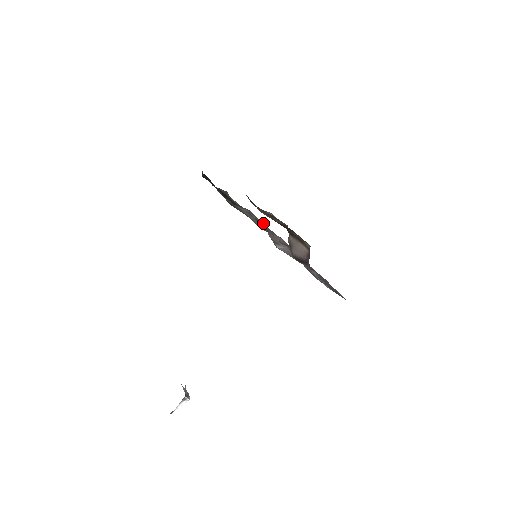
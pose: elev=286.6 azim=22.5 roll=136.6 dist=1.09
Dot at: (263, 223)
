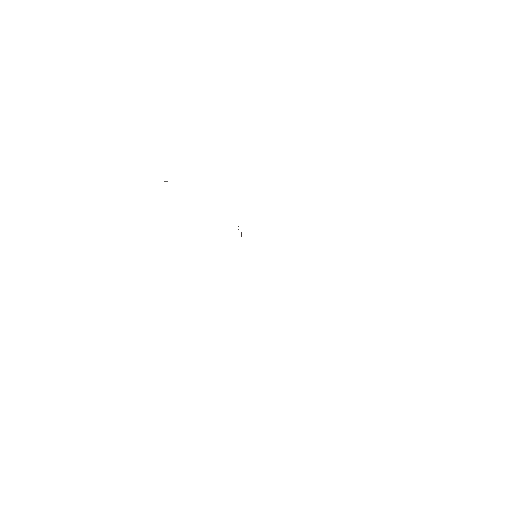
Dot at: occluded
